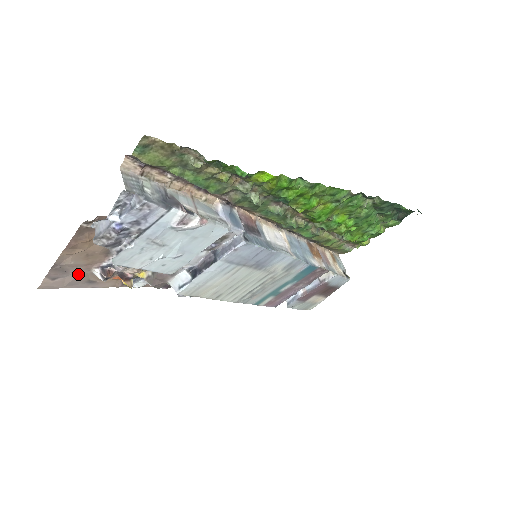
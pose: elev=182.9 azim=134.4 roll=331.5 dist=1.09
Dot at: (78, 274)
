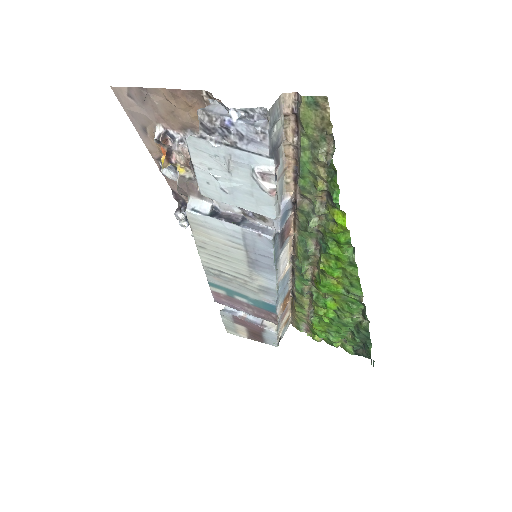
Dot at: (147, 114)
